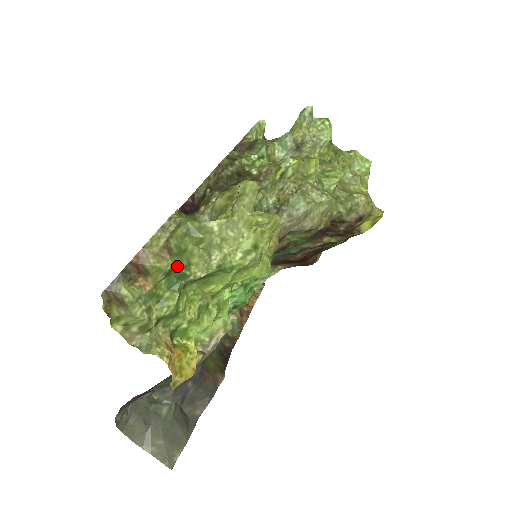
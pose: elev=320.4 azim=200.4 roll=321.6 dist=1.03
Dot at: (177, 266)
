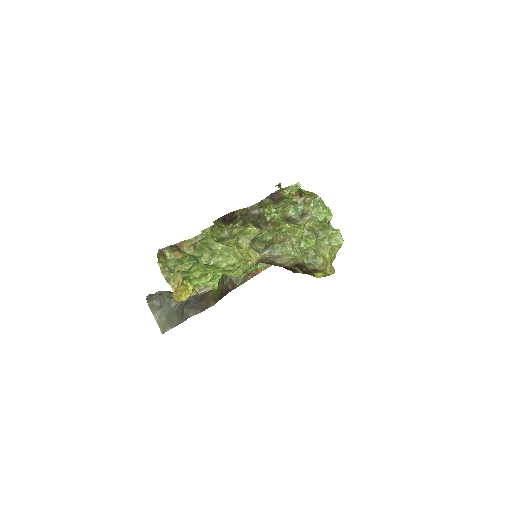
Dot at: (195, 255)
